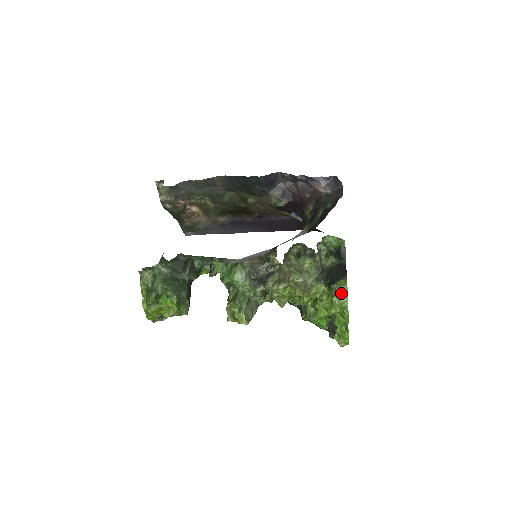
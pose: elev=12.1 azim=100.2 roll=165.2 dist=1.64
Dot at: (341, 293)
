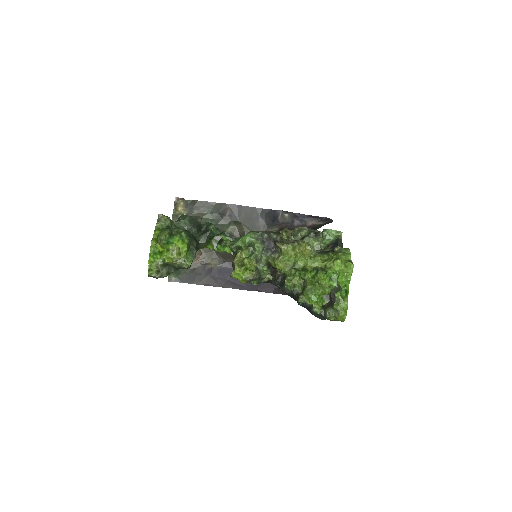
Dot at: (345, 252)
